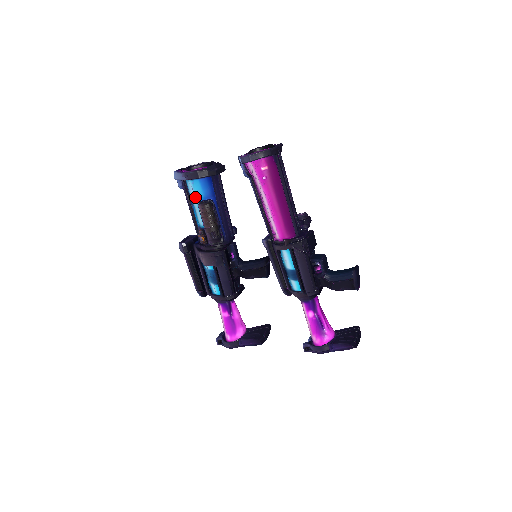
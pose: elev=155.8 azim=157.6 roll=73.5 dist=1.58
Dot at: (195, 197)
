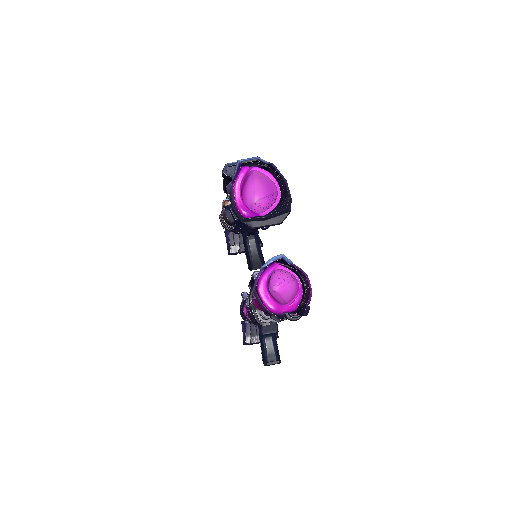
Dot at: occluded
